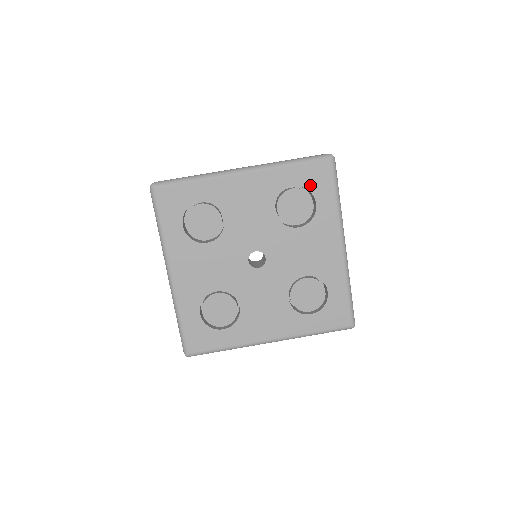
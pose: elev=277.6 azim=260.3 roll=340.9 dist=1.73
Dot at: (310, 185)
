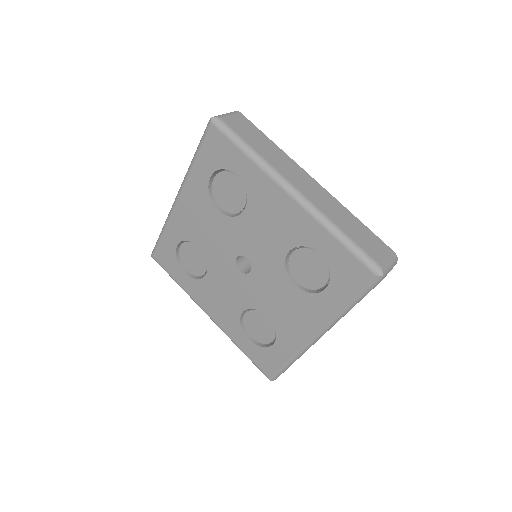
Dot at: (336, 271)
